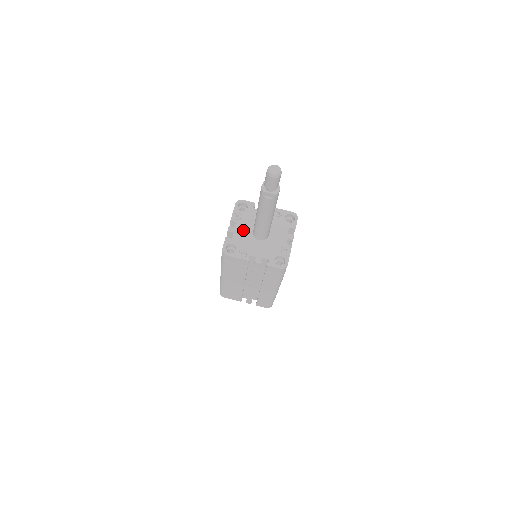
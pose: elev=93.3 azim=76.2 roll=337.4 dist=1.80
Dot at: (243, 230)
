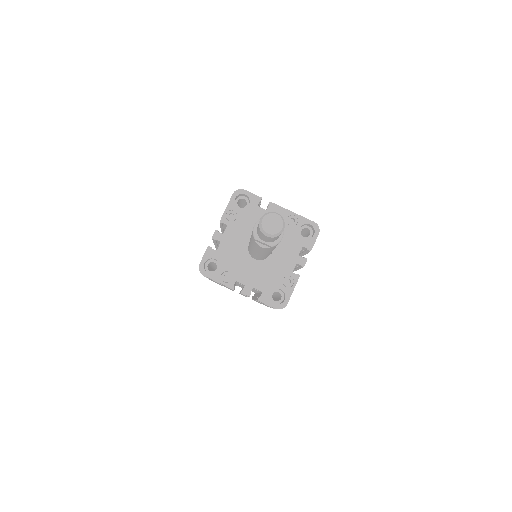
Dot at: (235, 239)
